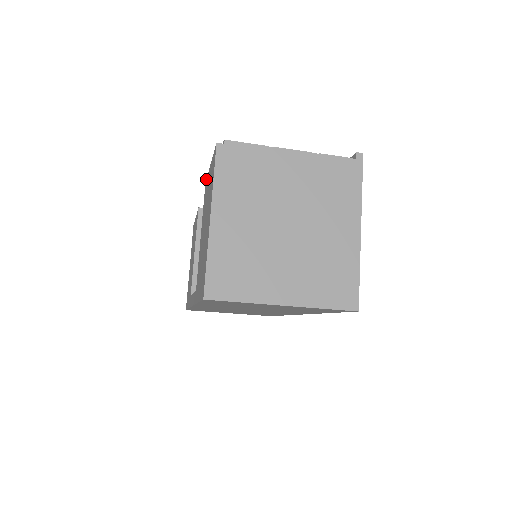
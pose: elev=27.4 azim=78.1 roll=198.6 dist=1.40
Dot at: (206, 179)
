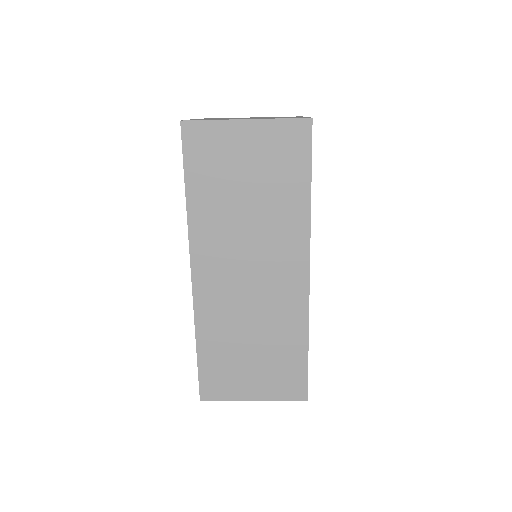
Dot at: occluded
